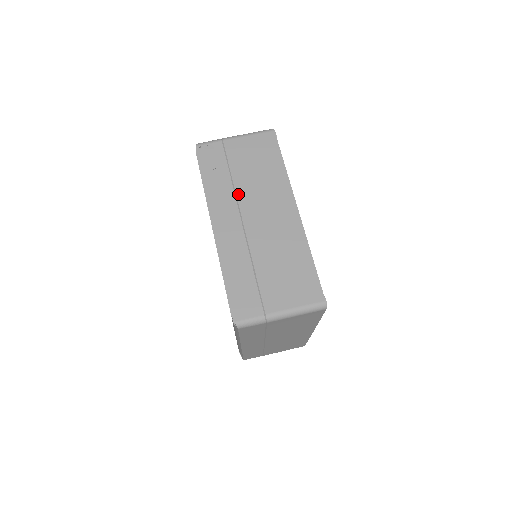
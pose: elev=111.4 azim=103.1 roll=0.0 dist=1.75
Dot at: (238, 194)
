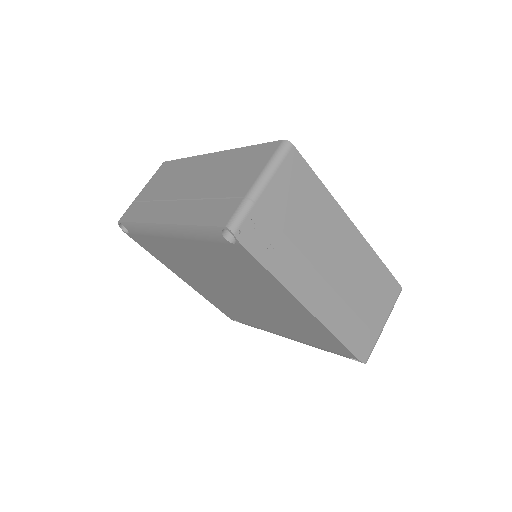
Dot at: (308, 256)
